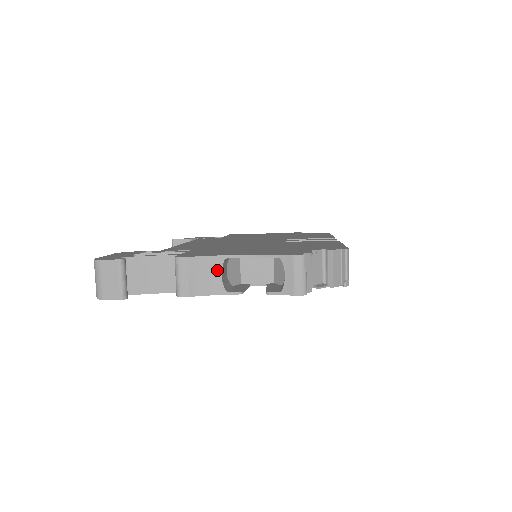
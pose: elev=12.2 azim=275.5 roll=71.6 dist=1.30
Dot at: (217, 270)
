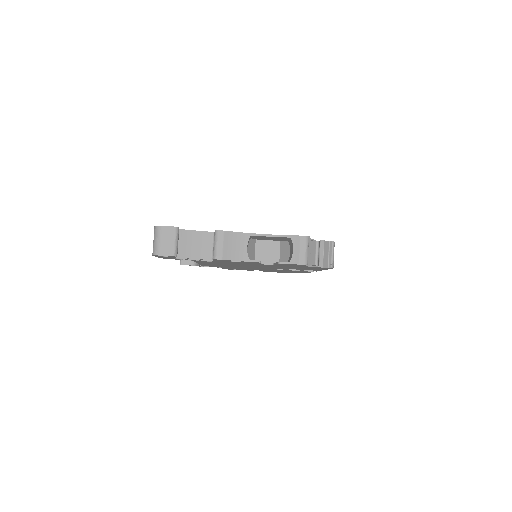
Dot at: (244, 243)
